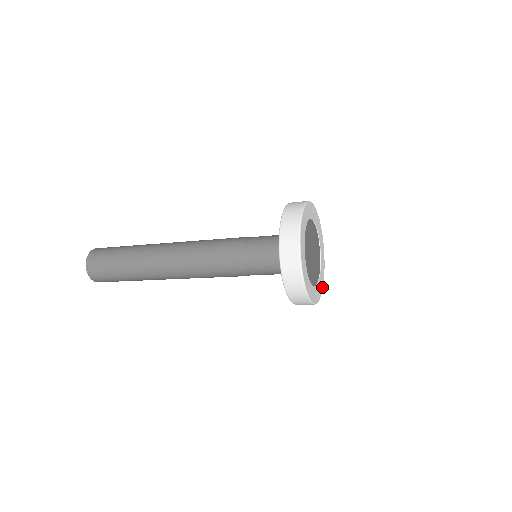
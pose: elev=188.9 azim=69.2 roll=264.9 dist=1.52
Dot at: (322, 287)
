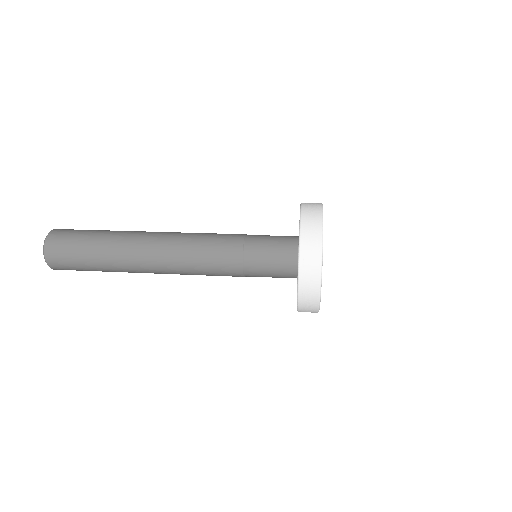
Dot at: occluded
